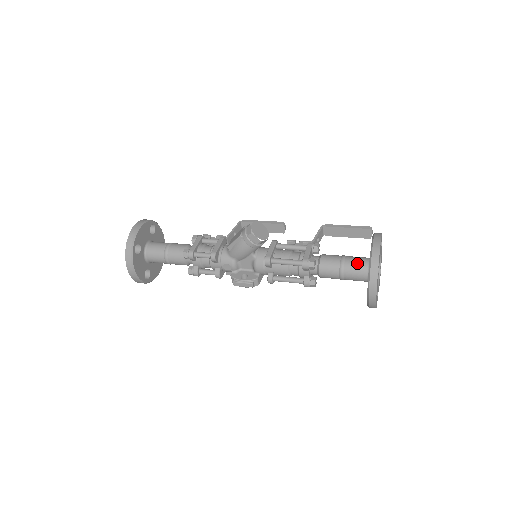
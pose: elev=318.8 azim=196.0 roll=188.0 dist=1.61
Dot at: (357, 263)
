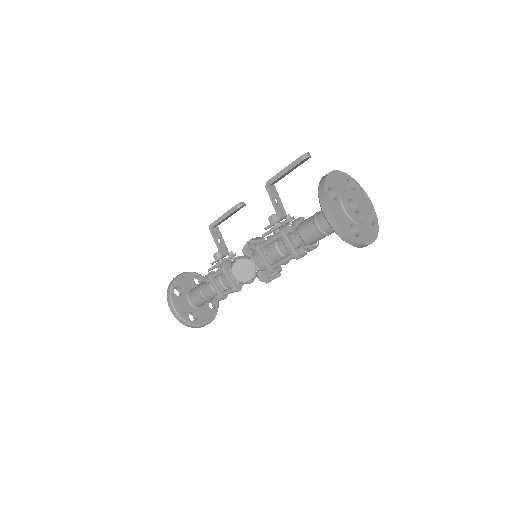
Dot at: occluded
